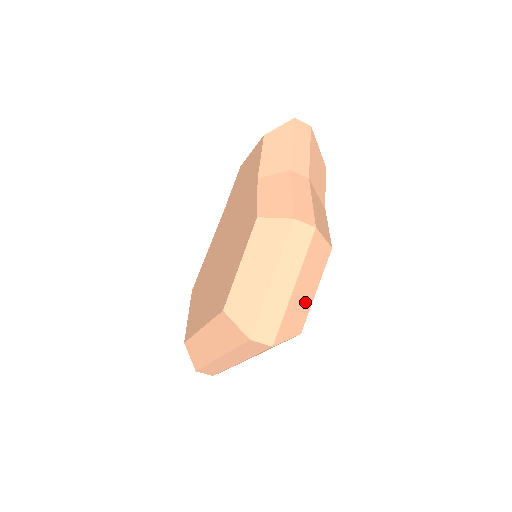
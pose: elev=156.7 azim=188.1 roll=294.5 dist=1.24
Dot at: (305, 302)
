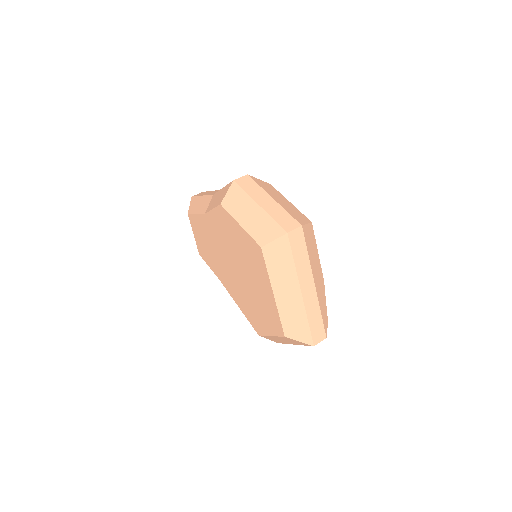
Dot at: (291, 207)
